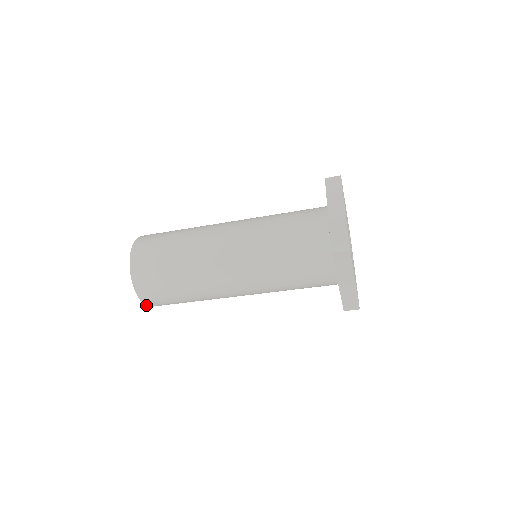
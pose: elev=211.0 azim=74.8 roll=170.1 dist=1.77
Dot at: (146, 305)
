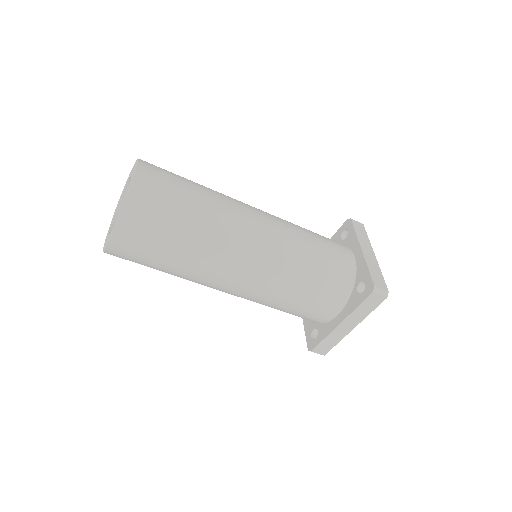
Dot at: (107, 246)
